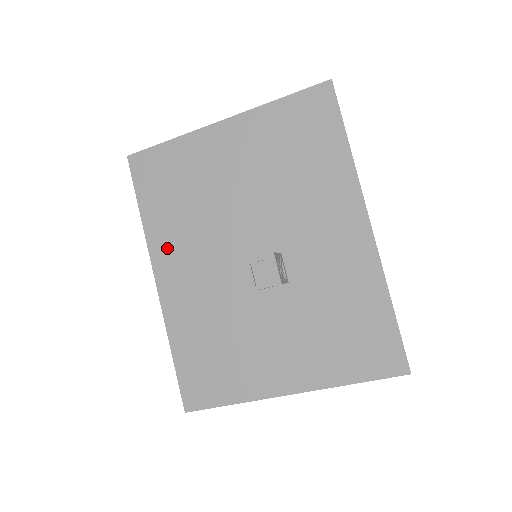
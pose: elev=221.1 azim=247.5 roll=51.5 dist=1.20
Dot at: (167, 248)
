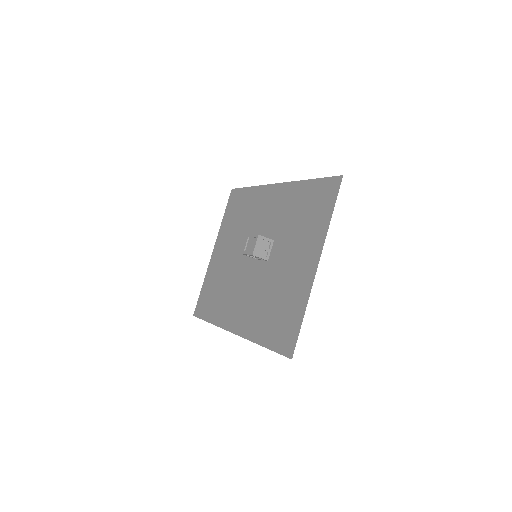
Dot at: (228, 314)
